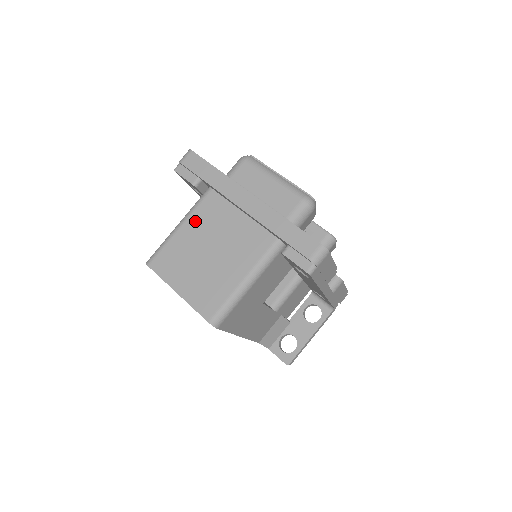
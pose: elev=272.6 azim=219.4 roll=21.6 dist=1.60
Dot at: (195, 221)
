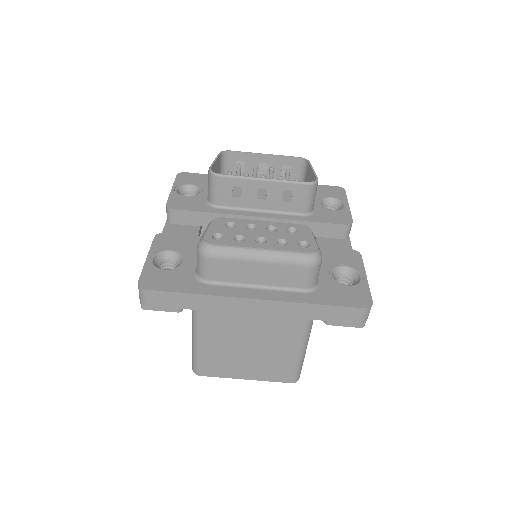
Dot at: (210, 331)
